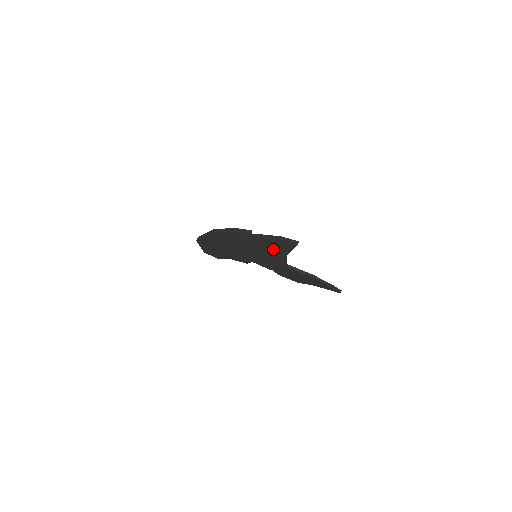
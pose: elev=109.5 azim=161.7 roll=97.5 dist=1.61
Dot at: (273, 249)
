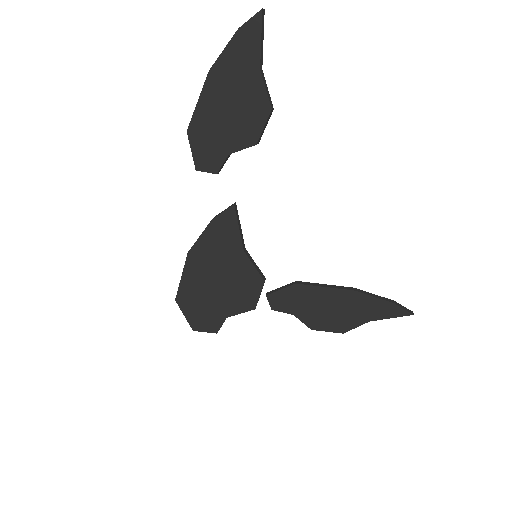
Dot at: (240, 70)
